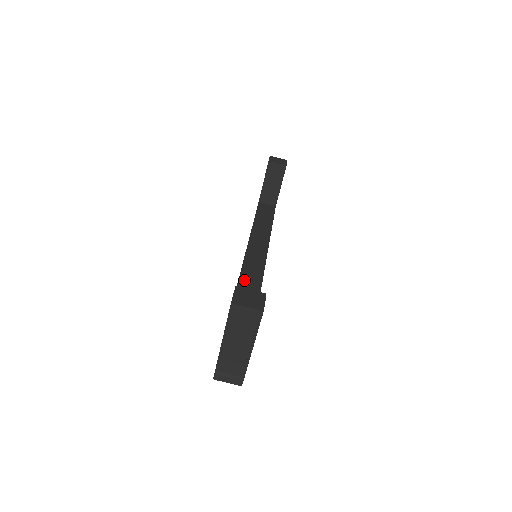
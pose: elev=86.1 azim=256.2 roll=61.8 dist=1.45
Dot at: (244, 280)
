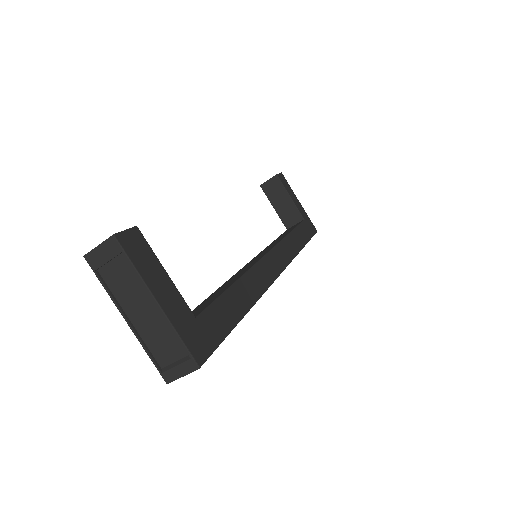
Dot at: (231, 278)
